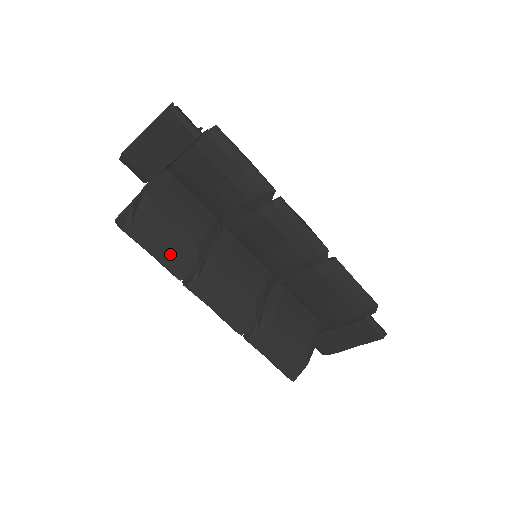
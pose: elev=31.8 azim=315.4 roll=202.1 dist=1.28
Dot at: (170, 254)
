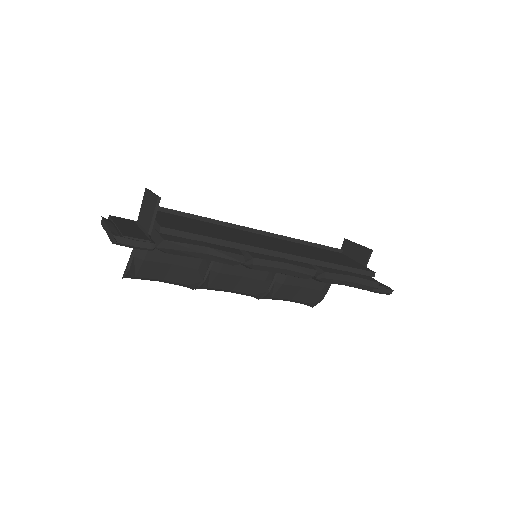
Dot at: (177, 282)
